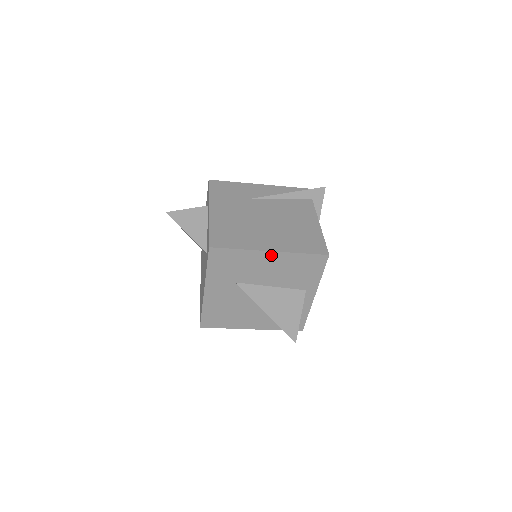
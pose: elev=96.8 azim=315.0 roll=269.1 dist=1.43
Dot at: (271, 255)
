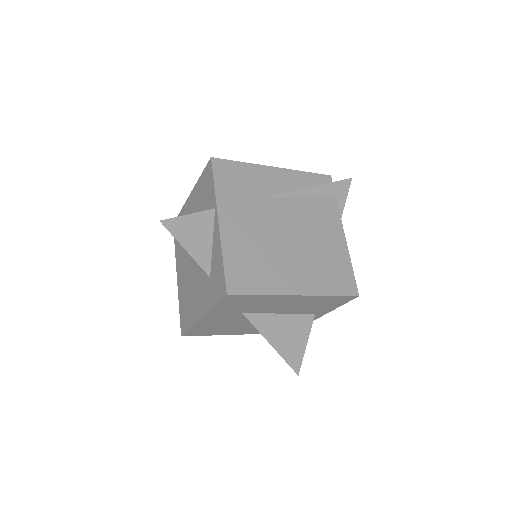
Dot at: (296, 297)
